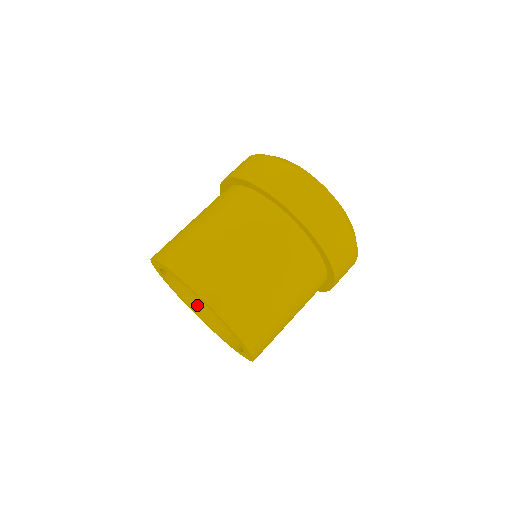
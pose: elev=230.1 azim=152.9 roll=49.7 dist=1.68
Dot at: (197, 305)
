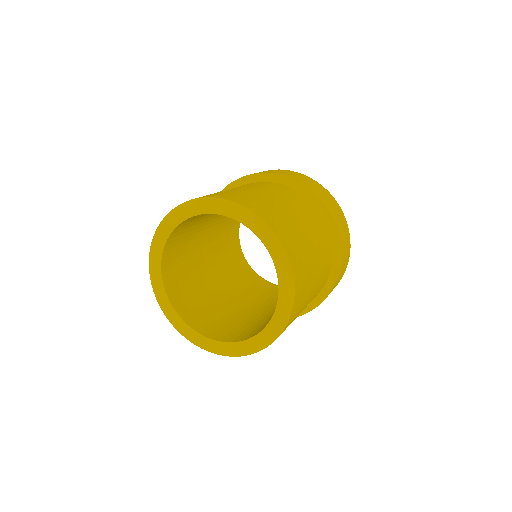
Dot at: (177, 304)
